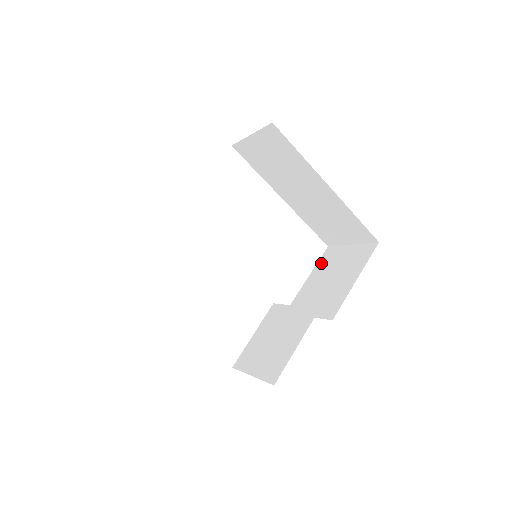
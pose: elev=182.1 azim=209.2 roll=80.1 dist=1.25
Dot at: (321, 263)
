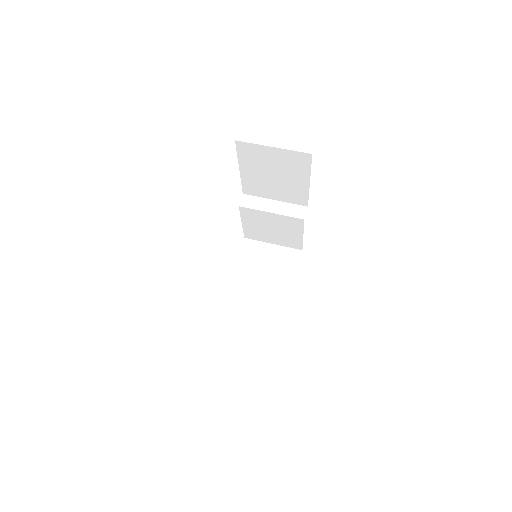
Dot at: (244, 158)
